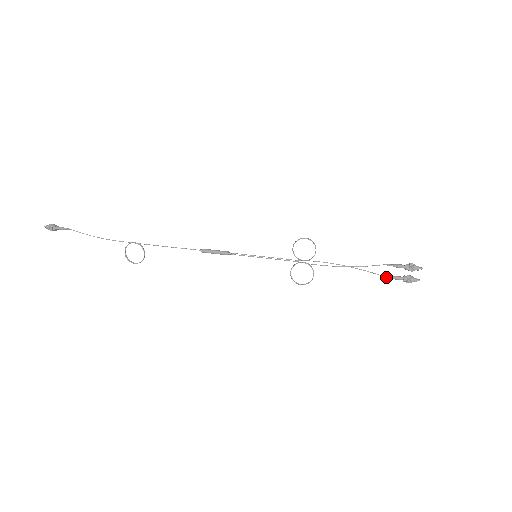
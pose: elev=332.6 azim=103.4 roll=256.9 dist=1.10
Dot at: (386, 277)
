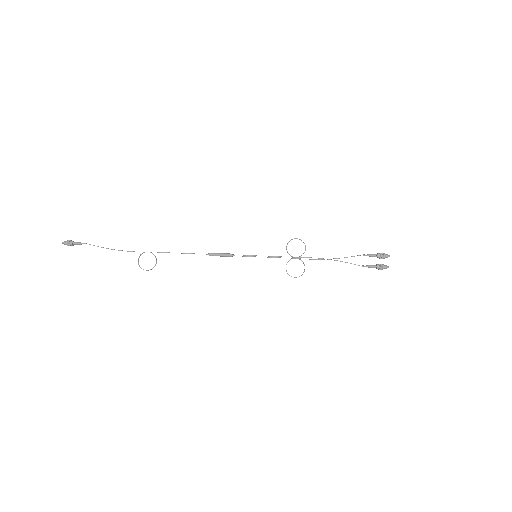
Dot at: (363, 266)
